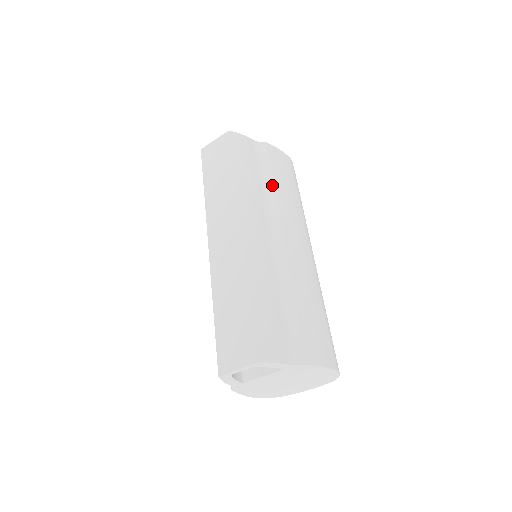
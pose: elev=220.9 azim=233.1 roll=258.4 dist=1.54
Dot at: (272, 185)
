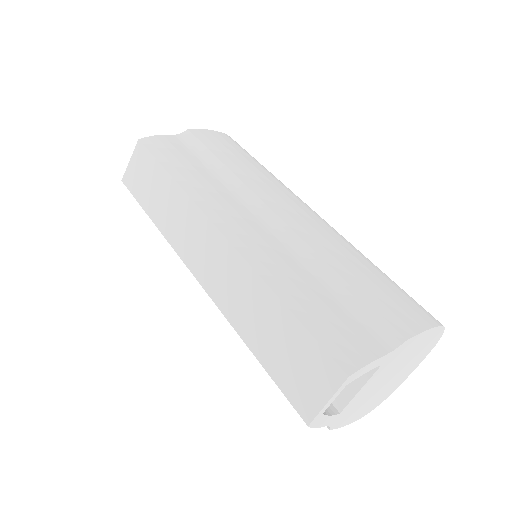
Dot at: (224, 167)
